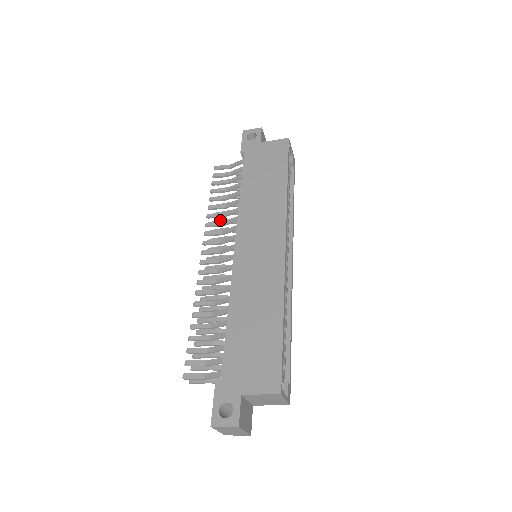
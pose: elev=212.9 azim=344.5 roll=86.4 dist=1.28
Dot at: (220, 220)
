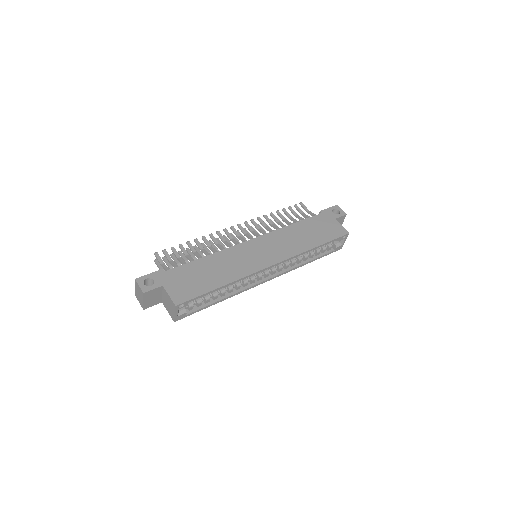
Dot at: occluded
